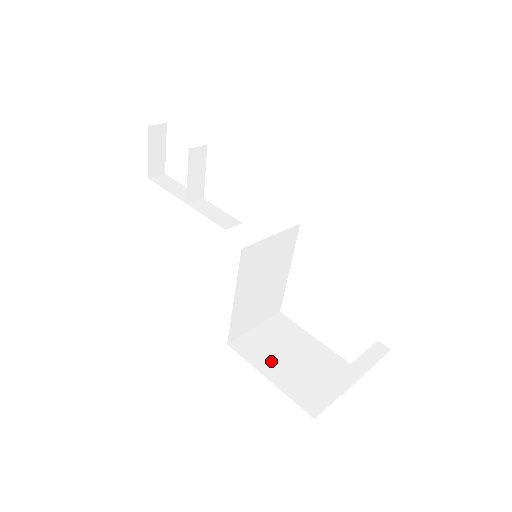
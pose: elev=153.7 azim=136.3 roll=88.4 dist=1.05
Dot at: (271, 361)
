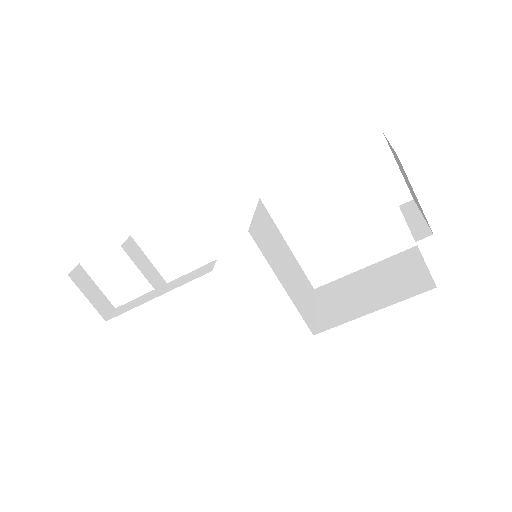
Dot at: (356, 306)
